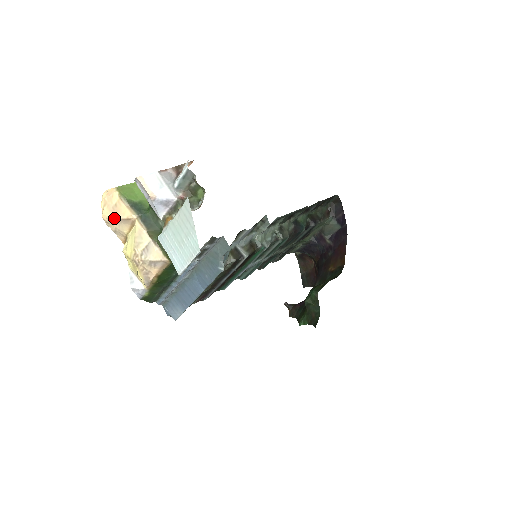
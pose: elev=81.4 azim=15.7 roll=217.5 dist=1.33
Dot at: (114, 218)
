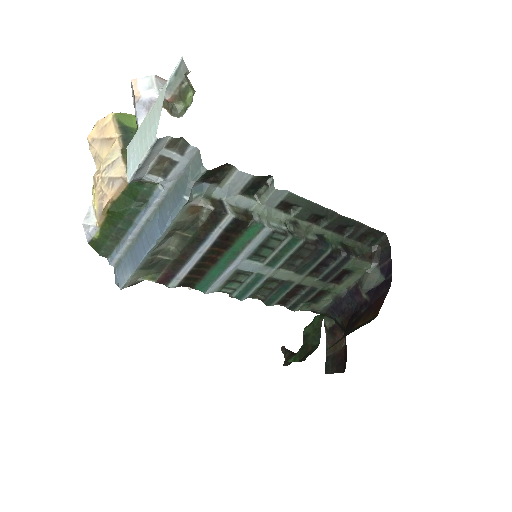
Dot at: (98, 138)
